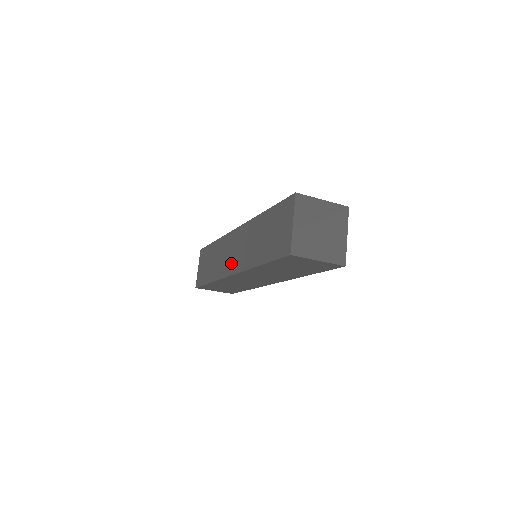
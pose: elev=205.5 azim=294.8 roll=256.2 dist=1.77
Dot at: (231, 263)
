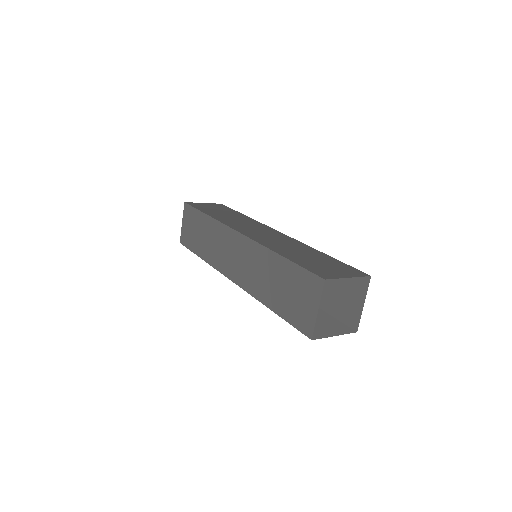
Dot at: (231, 267)
